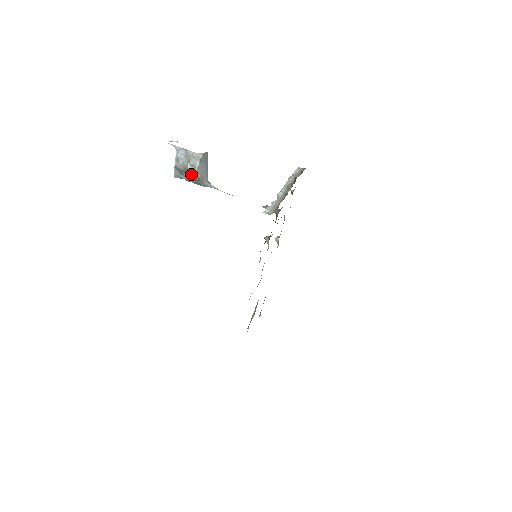
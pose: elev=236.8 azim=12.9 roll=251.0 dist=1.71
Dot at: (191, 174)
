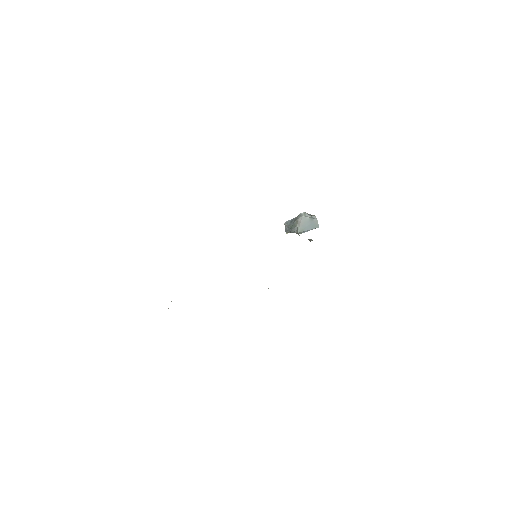
Dot at: occluded
